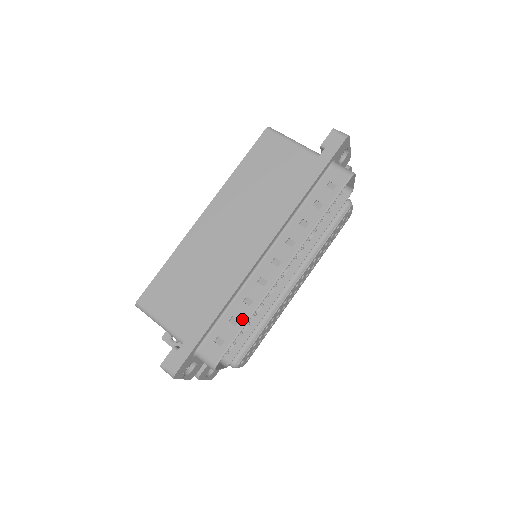
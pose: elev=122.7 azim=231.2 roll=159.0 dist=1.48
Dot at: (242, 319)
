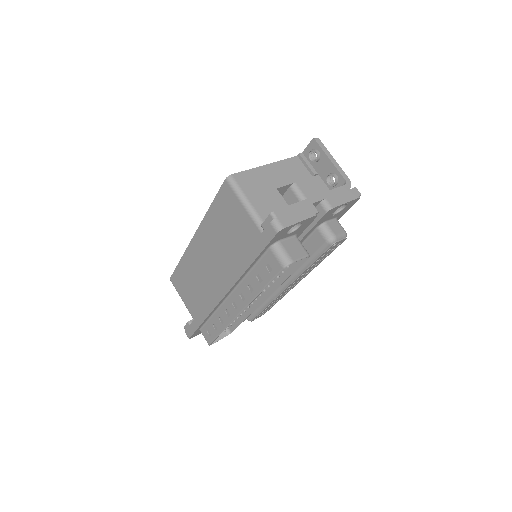
Dot at: (219, 329)
